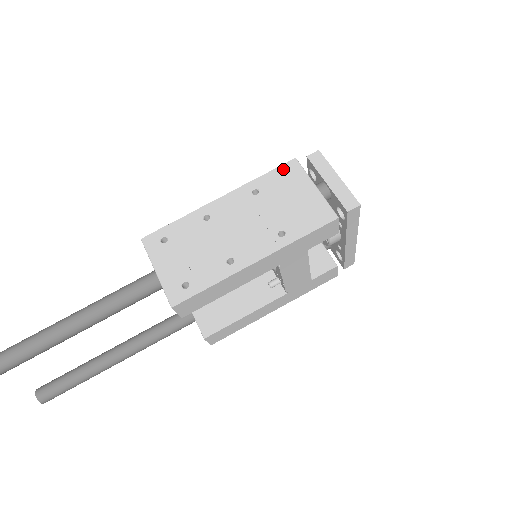
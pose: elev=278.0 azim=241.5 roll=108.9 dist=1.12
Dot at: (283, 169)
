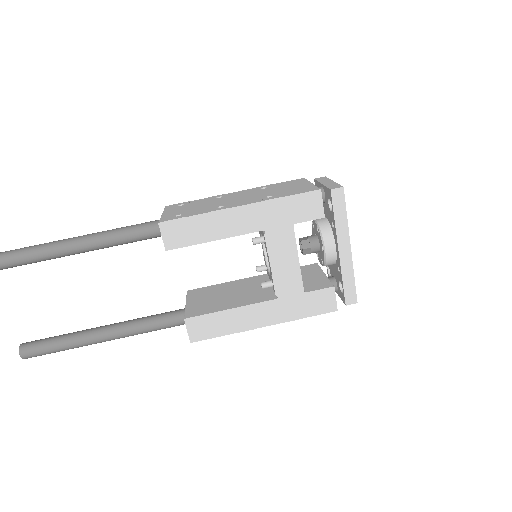
Dot at: (292, 181)
